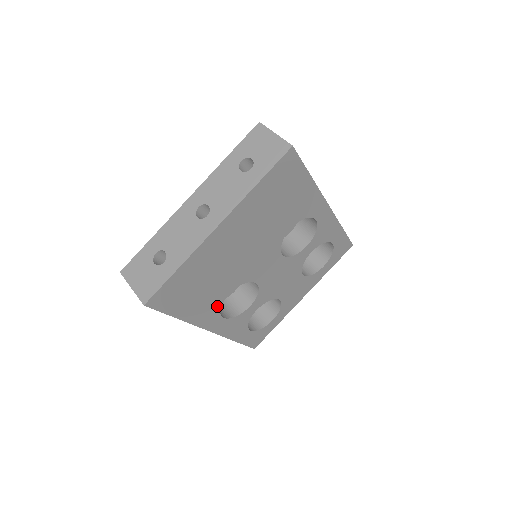
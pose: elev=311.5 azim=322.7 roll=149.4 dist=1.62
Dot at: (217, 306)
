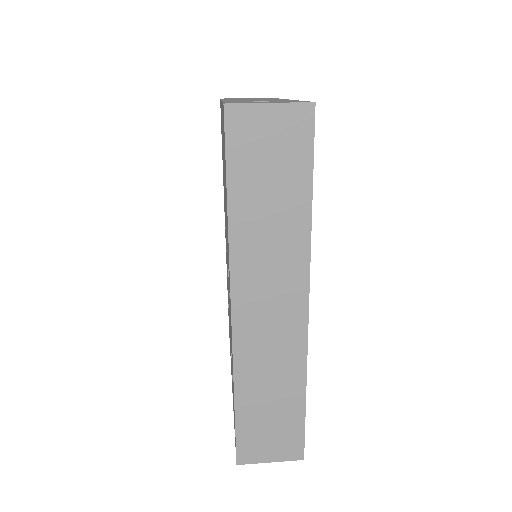
Dot at: occluded
